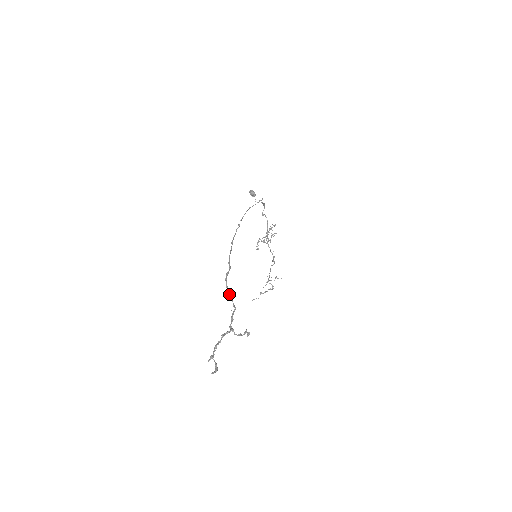
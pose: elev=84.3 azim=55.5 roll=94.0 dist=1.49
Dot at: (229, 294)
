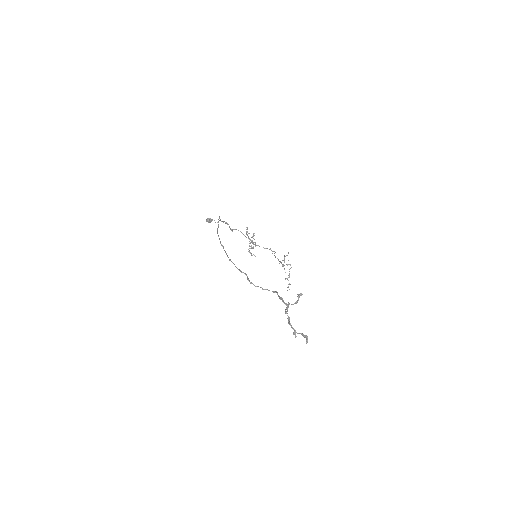
Dot at: (263, 289)
